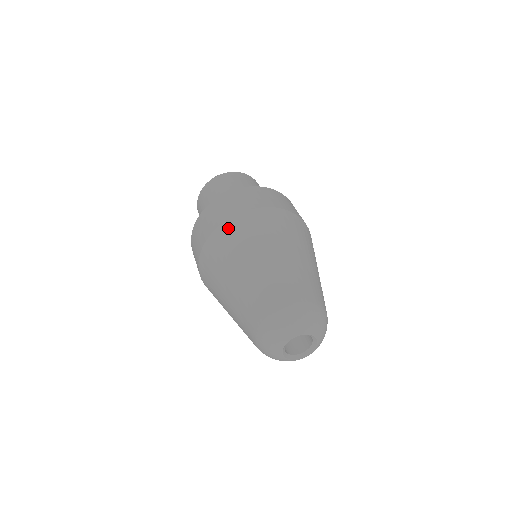
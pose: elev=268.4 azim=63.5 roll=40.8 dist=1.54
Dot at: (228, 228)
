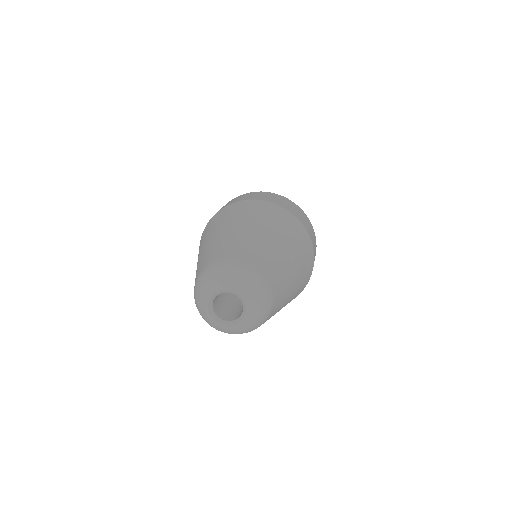
Dot at: (203, 233)
